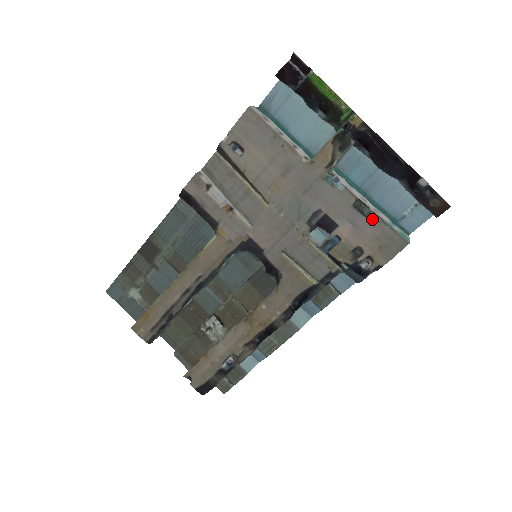
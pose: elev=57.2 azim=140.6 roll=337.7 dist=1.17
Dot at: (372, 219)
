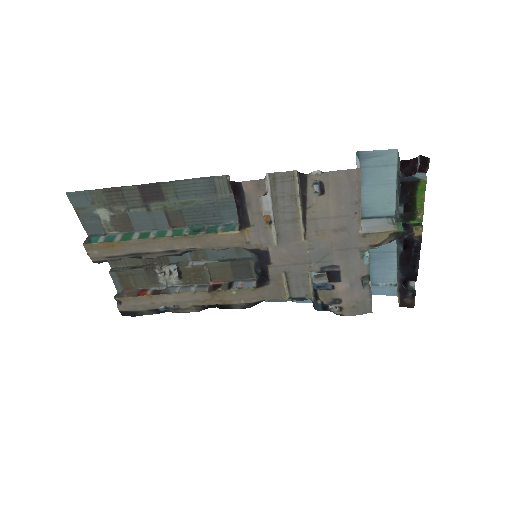
Dot at: (365, 289)
